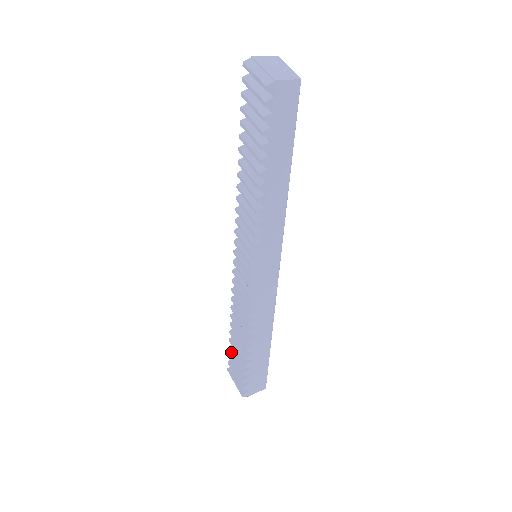
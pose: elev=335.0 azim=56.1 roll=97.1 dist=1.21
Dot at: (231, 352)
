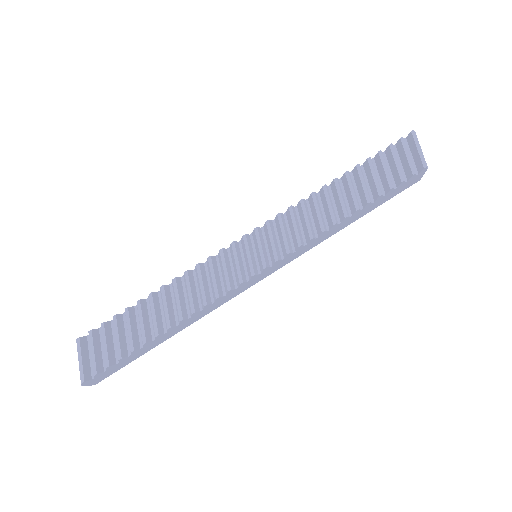
Dot at: (116, 323)
